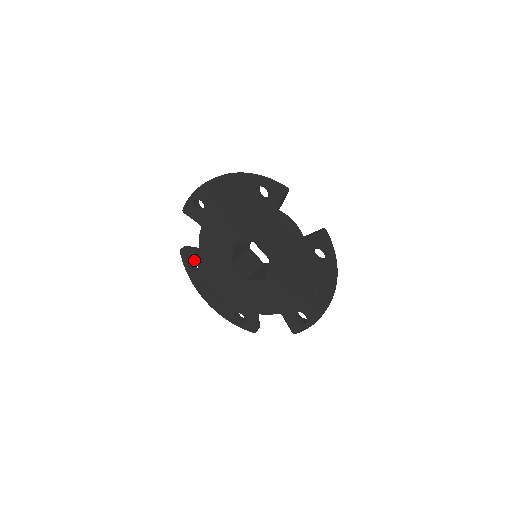
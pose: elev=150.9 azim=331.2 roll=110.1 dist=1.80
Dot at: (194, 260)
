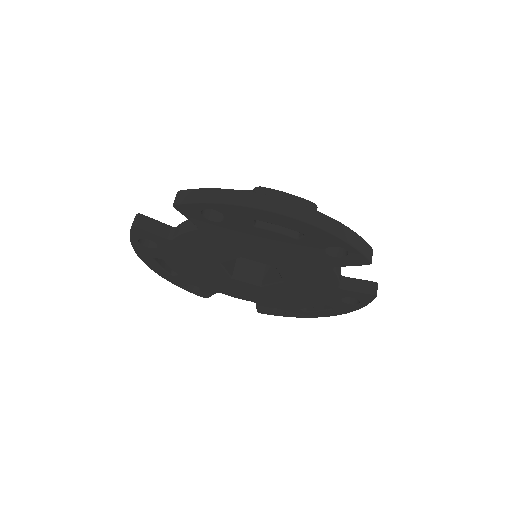
Dot at: (155, 241)
